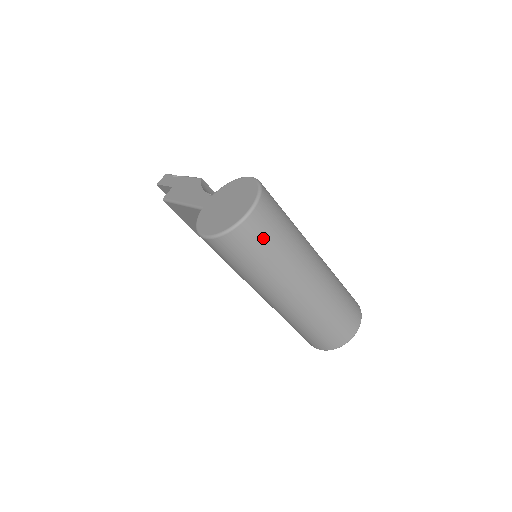
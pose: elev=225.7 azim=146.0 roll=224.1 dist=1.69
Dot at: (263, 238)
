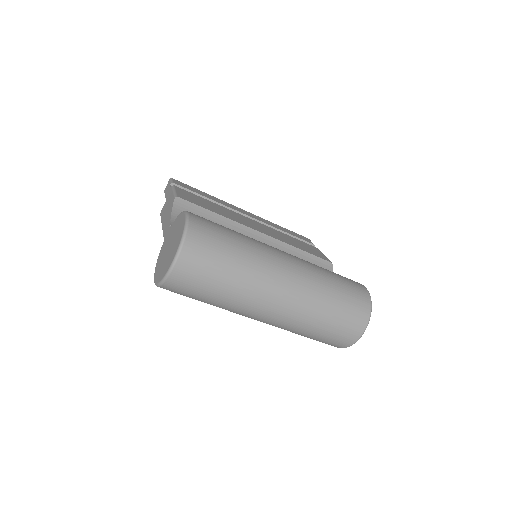
Dot at: (199, 282)
